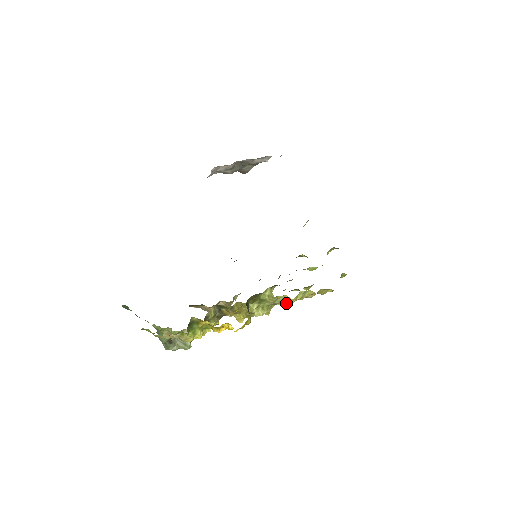
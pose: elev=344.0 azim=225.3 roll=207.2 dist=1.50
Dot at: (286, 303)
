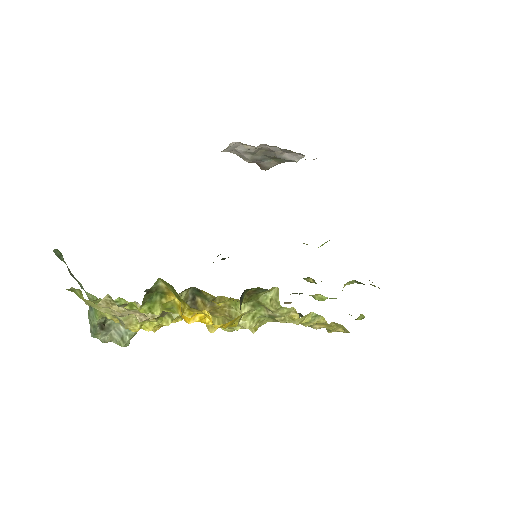
Dot at: (287, 321)
